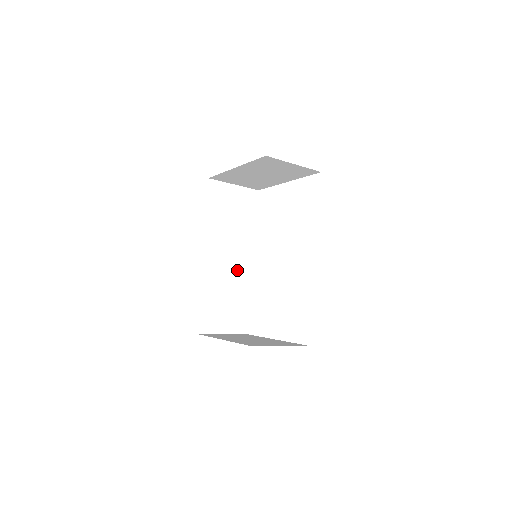
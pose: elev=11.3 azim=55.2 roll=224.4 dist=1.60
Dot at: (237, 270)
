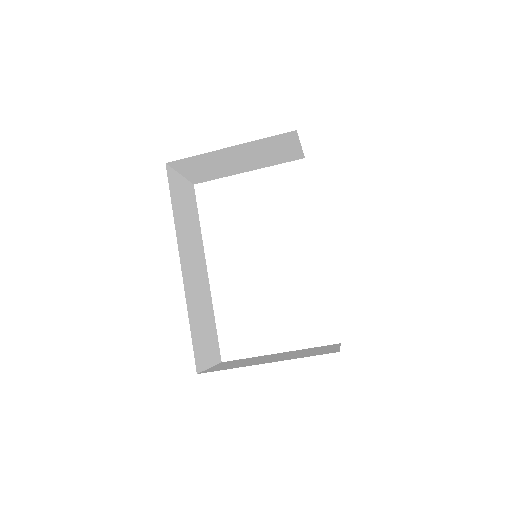
Dot at: (202, 283)
